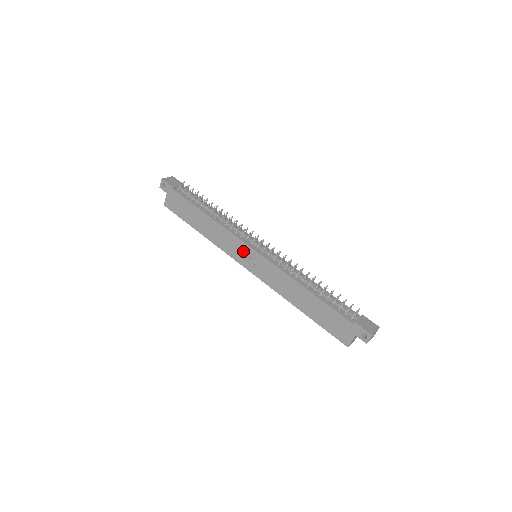
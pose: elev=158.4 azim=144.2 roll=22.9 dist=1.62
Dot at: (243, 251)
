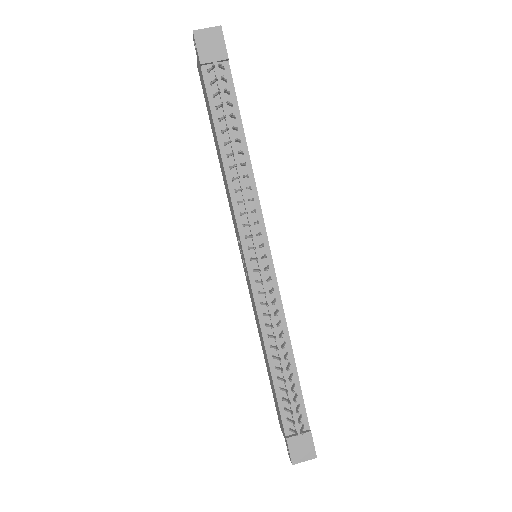
Dot at: occluded
